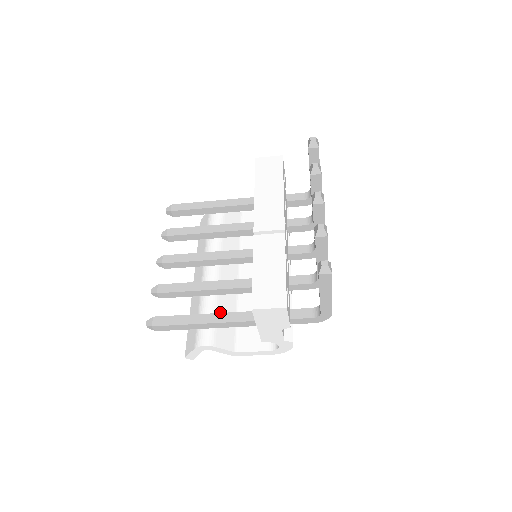
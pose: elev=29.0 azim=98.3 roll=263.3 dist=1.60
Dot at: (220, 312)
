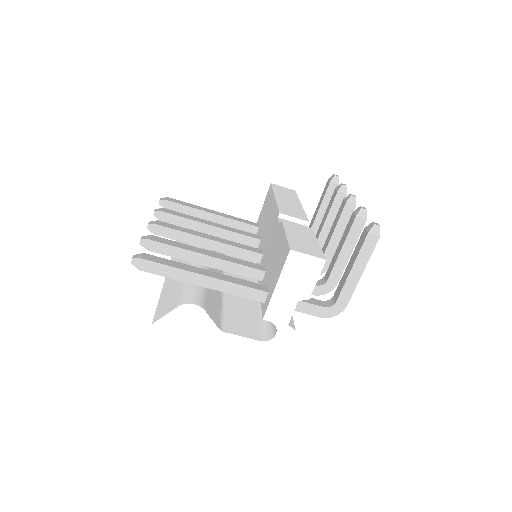
Dot at: (209, 289)
